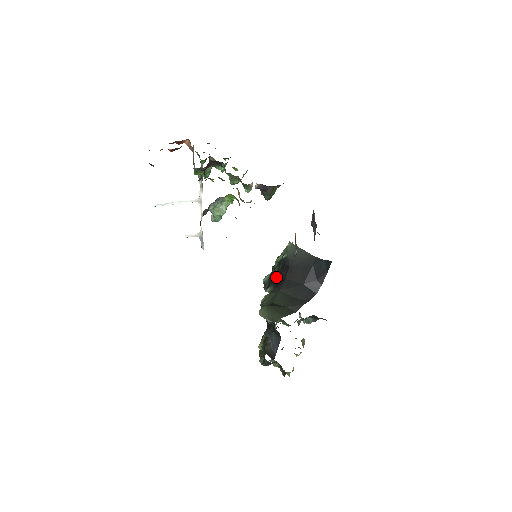
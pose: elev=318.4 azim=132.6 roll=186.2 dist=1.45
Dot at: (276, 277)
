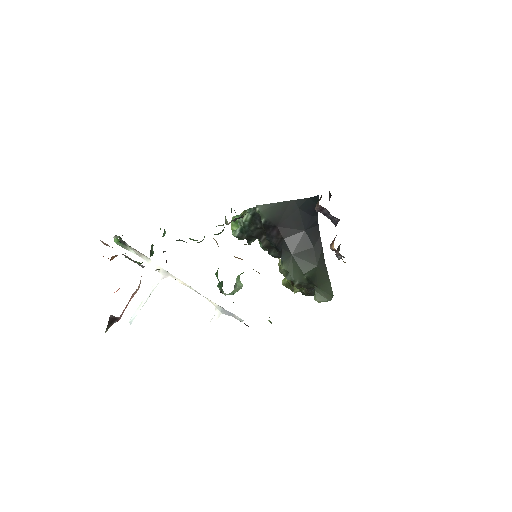
Dot at: (256, 232)
